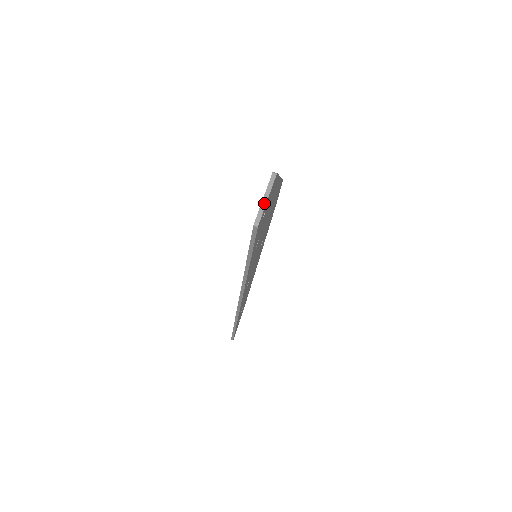
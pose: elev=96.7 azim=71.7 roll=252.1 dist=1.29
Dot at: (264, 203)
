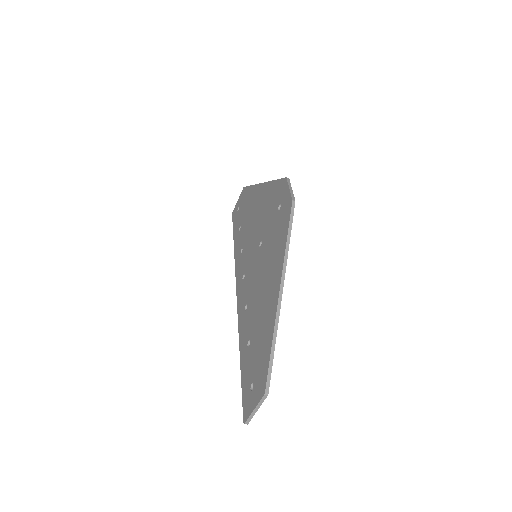
Dot at: (254, 413)
